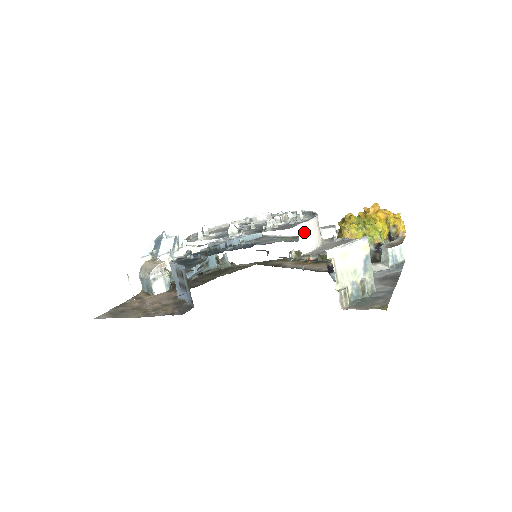
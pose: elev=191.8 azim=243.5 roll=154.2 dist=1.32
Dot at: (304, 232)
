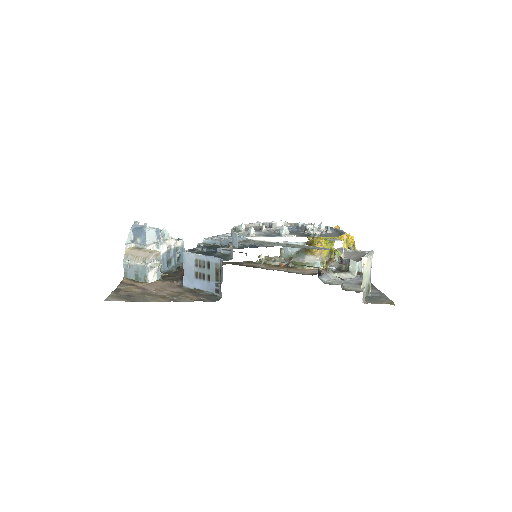
Dot at: (344, 241)
